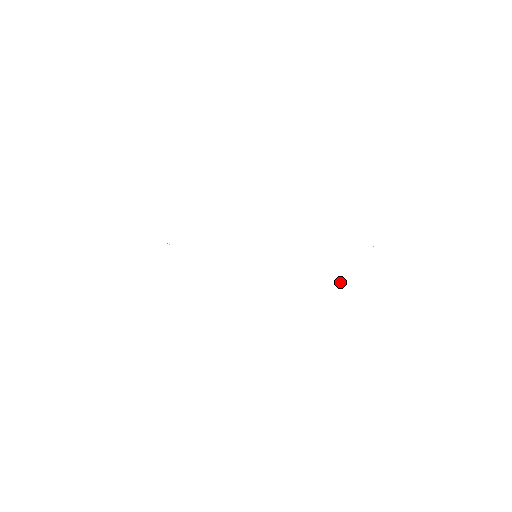
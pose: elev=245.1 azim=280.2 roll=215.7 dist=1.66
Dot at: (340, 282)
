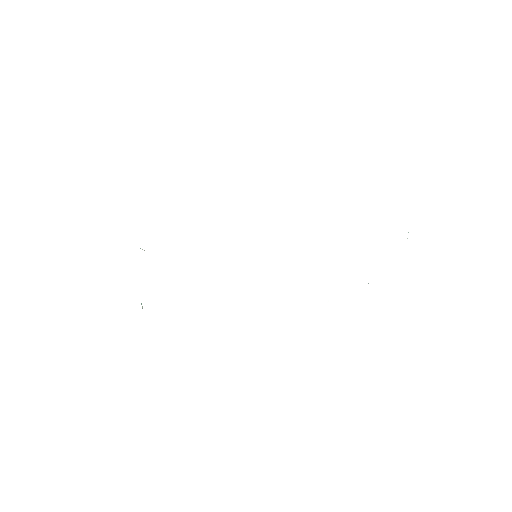
Dot at: occluded
